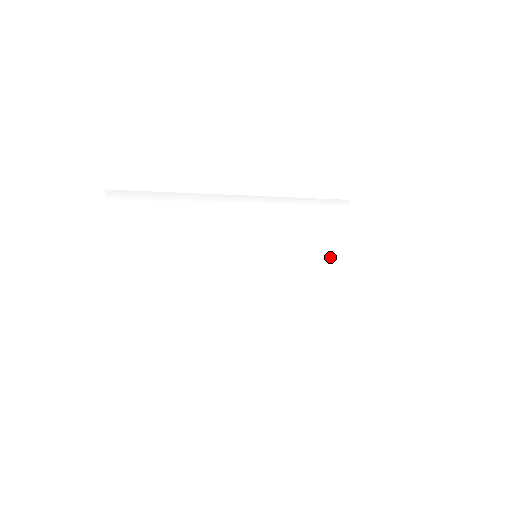
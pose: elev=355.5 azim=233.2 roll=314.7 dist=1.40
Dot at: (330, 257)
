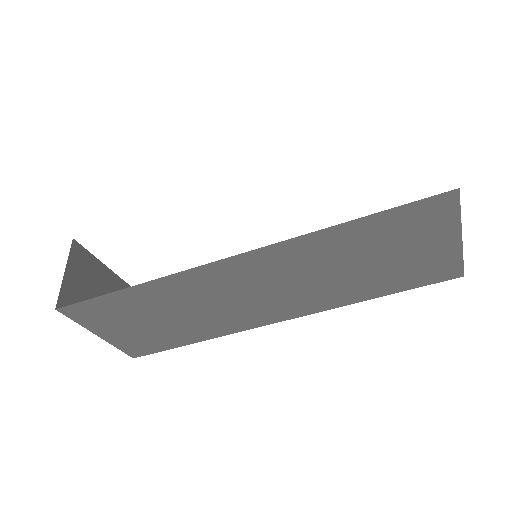
Dot at: occluded
